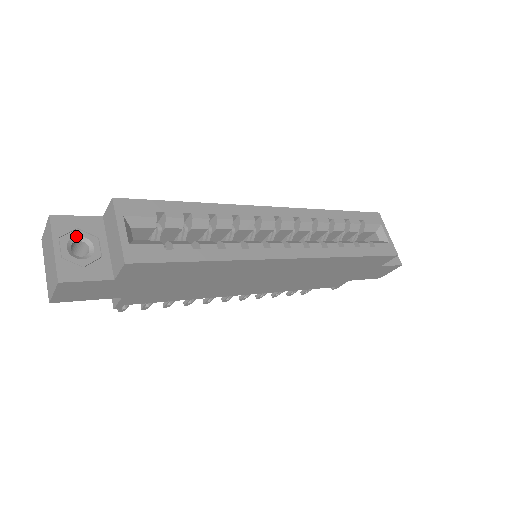
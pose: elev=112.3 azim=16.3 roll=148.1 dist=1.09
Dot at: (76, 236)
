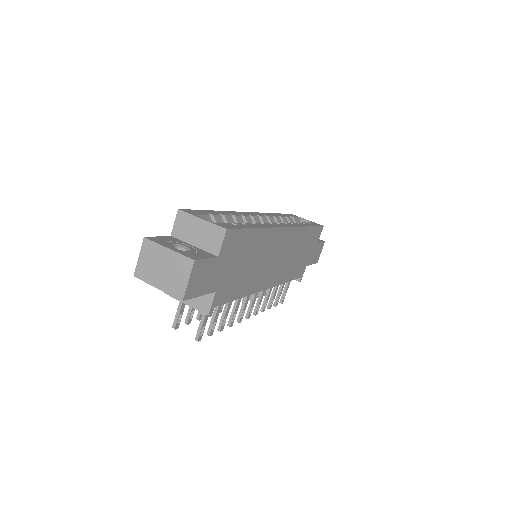
Dot at: (171, 244)
